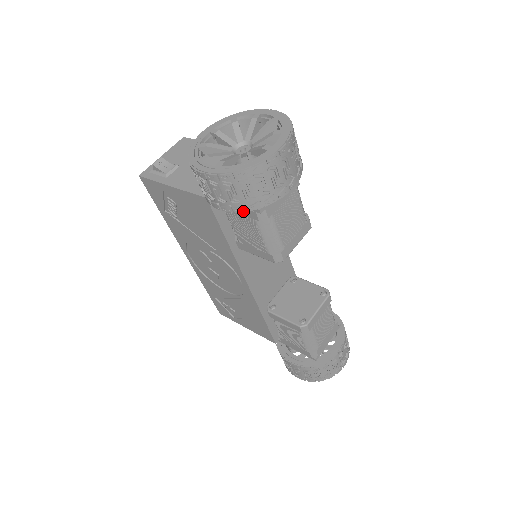
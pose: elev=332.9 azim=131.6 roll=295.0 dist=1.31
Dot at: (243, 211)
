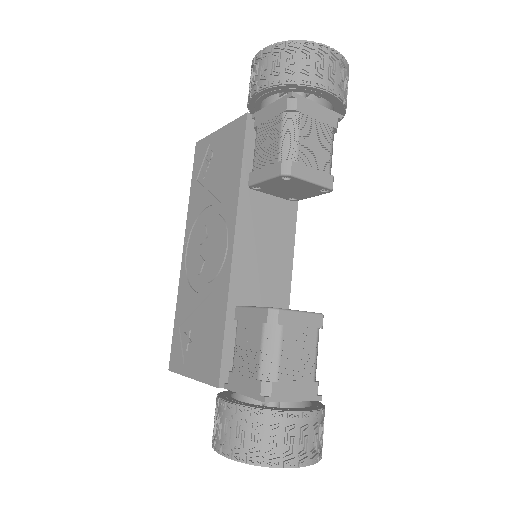
Dot at: (277, 84)
